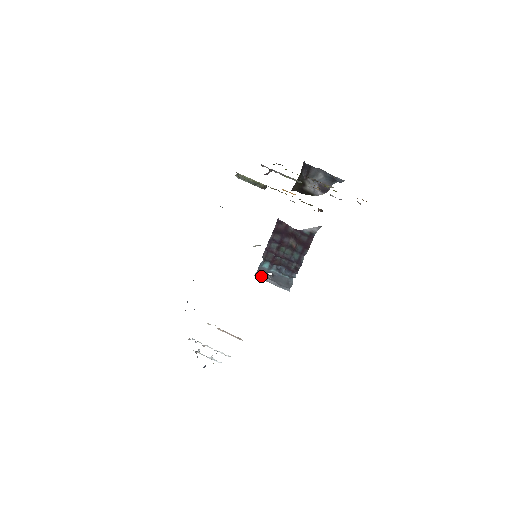
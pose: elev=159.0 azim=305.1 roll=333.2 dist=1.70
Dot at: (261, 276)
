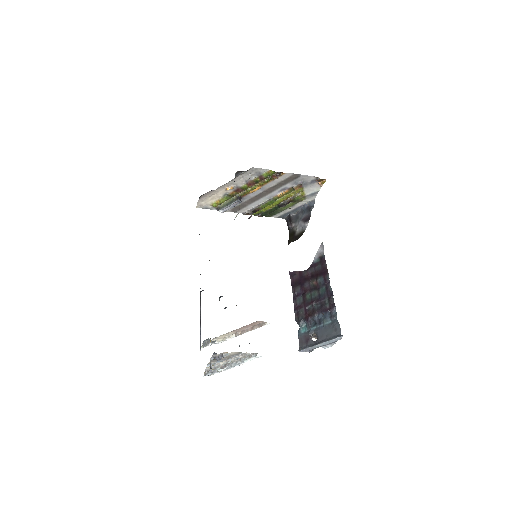
Dot at: (306, 346)
